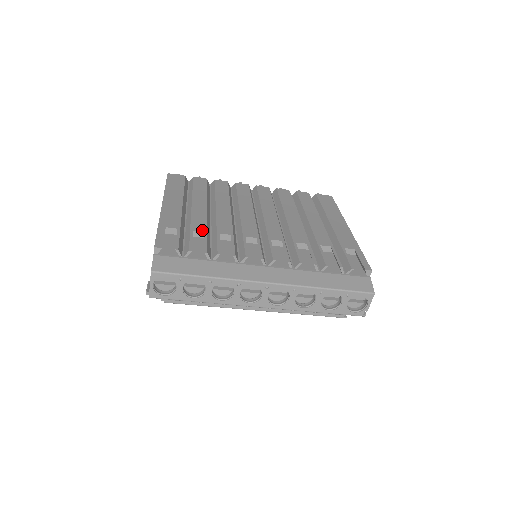
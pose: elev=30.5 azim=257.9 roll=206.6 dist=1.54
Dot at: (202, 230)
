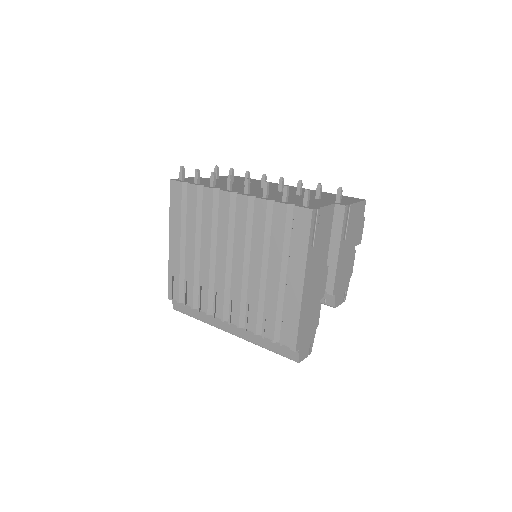
Dot at: (191, 281)
